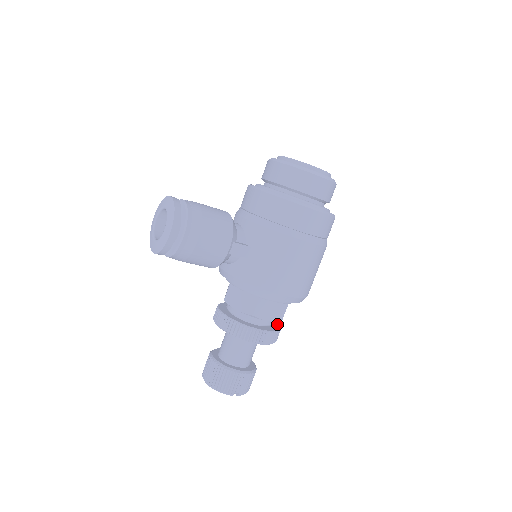
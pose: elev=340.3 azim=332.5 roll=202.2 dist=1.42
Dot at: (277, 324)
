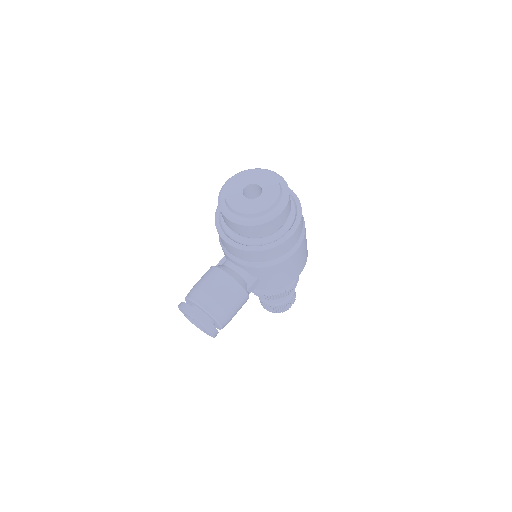
Dot at: occluded
